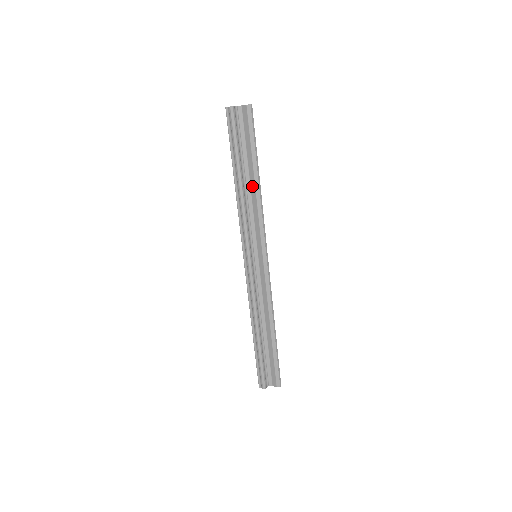
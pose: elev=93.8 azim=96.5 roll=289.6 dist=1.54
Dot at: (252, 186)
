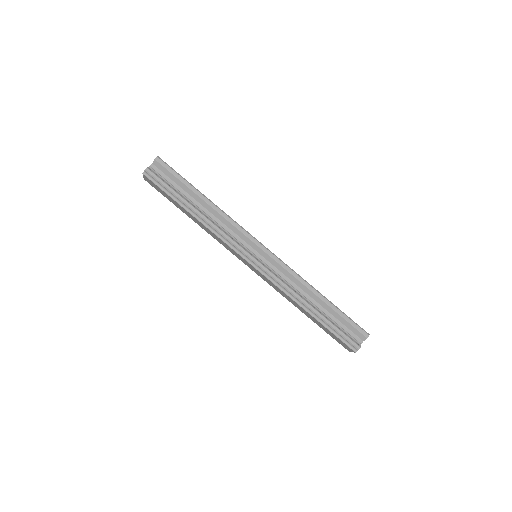
Dot at: (207, 207)
